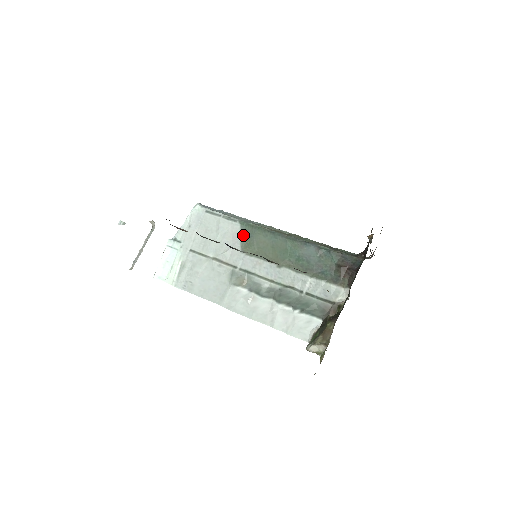
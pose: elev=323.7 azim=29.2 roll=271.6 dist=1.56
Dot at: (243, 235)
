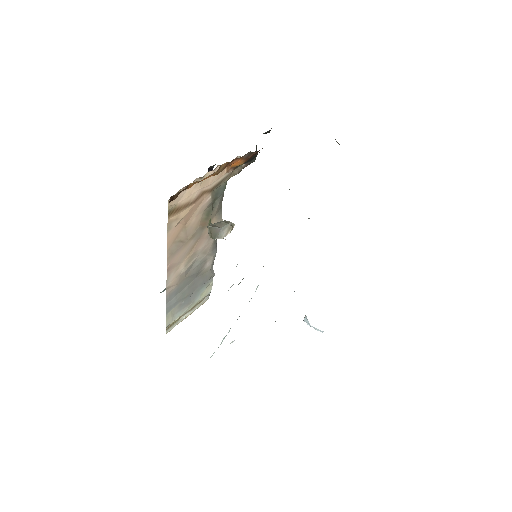
Dot at: occluded
